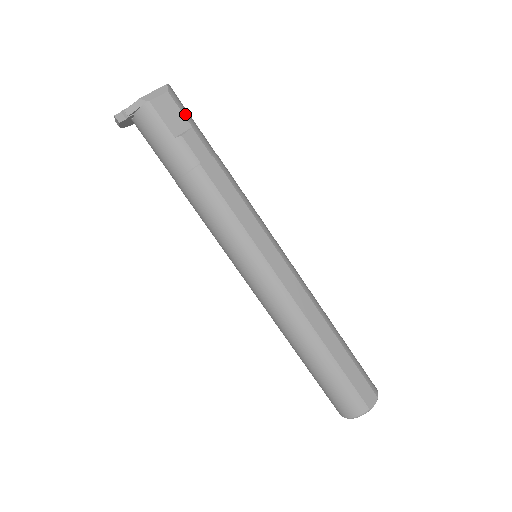
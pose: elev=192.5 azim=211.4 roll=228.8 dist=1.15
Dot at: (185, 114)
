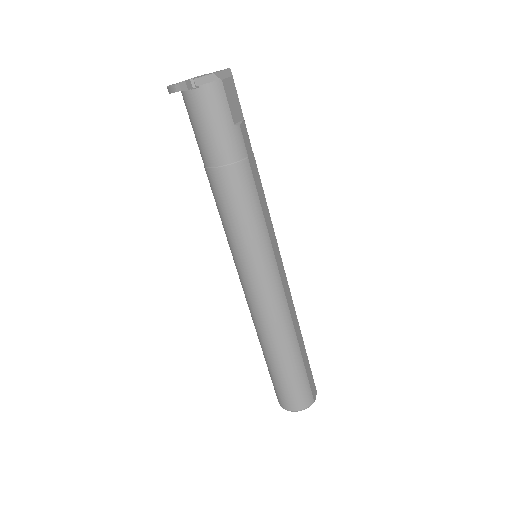
Dot at: occluded
